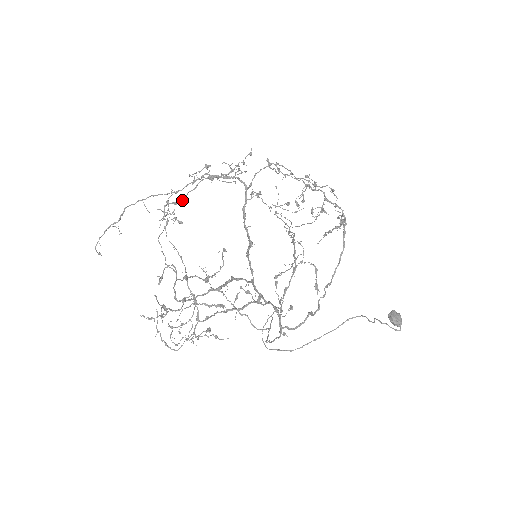
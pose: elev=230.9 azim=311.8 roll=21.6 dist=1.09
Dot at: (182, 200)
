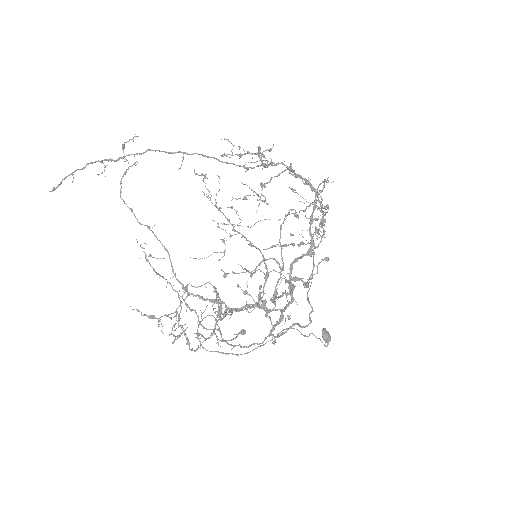
Dot at: (266, 183)
